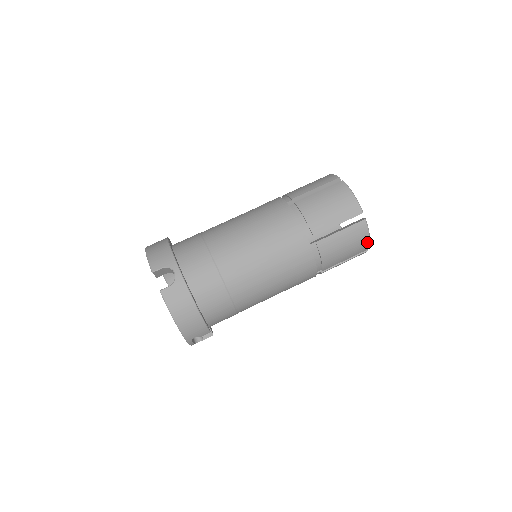
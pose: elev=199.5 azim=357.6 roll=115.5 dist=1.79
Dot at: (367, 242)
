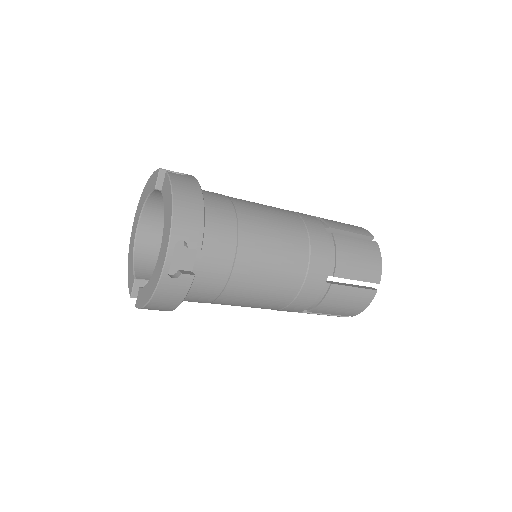
Dot at: (379, 268)
